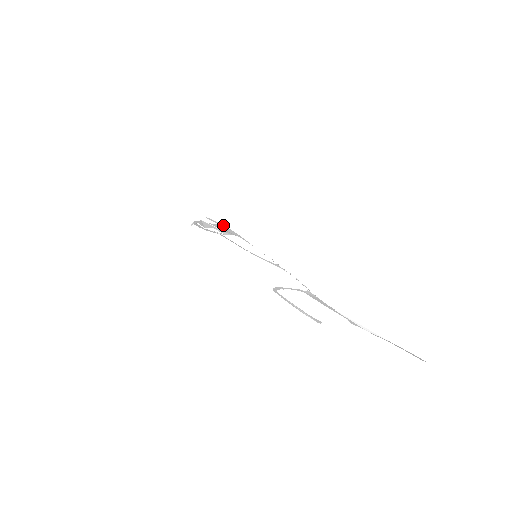
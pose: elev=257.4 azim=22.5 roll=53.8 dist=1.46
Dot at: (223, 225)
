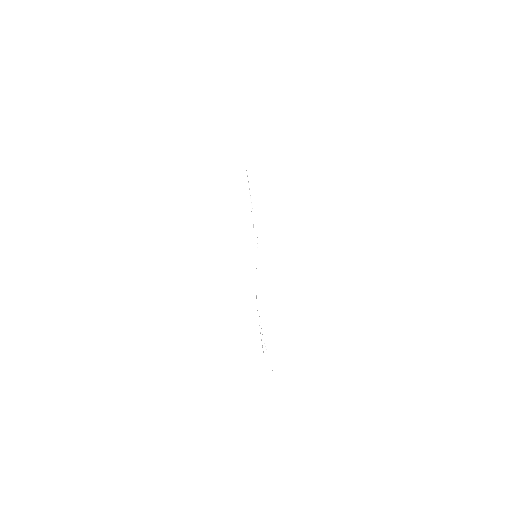
Dot at: occluded
